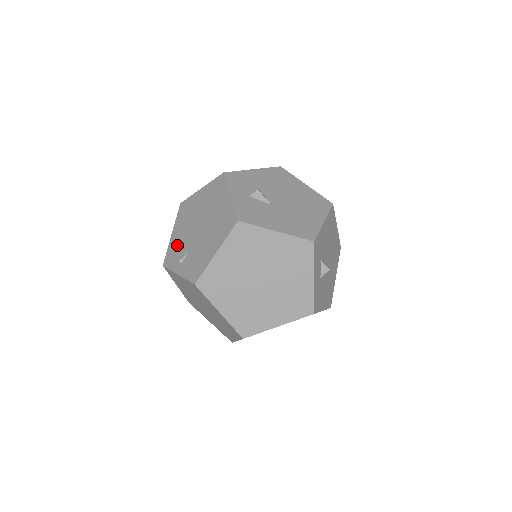
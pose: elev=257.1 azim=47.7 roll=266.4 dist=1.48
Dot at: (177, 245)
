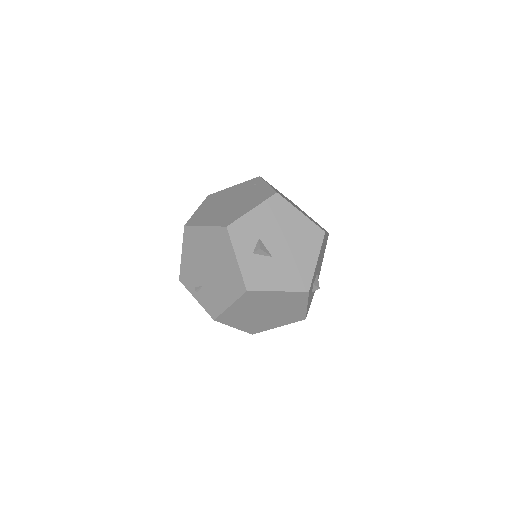
Dot at: (190, 270)
